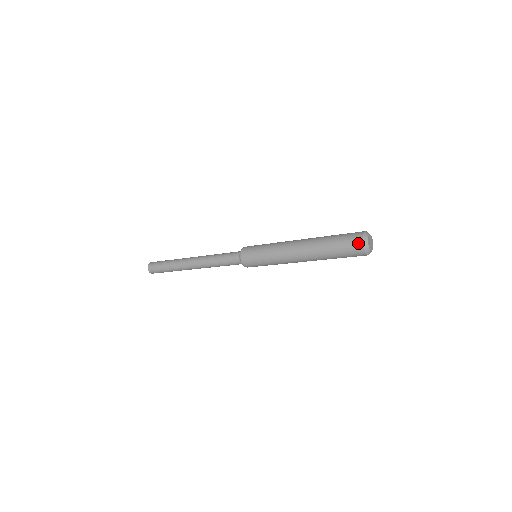
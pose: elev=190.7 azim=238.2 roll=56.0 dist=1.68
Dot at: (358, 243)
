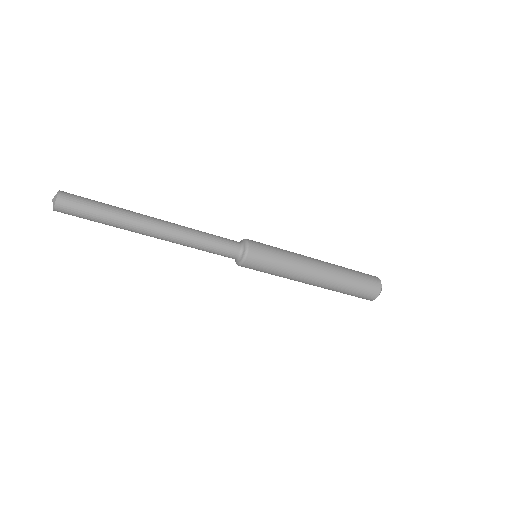
Dot at: (373, 276)
